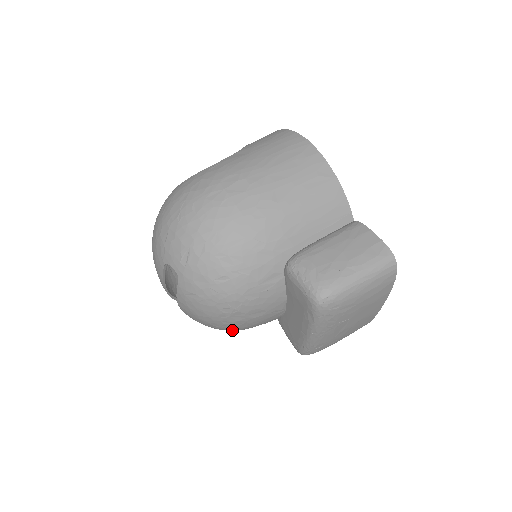
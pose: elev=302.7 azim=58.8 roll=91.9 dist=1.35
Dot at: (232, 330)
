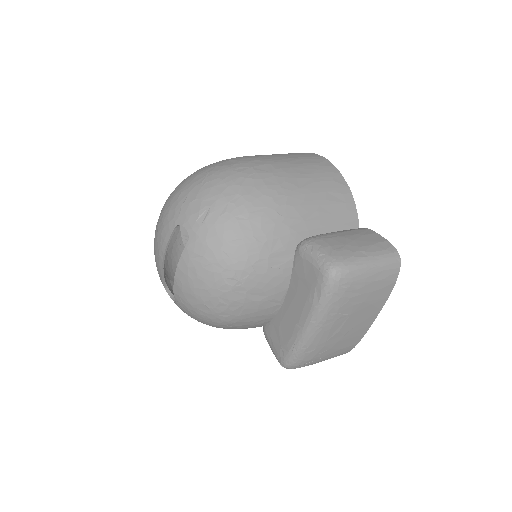
Dot at: (221, 319)
